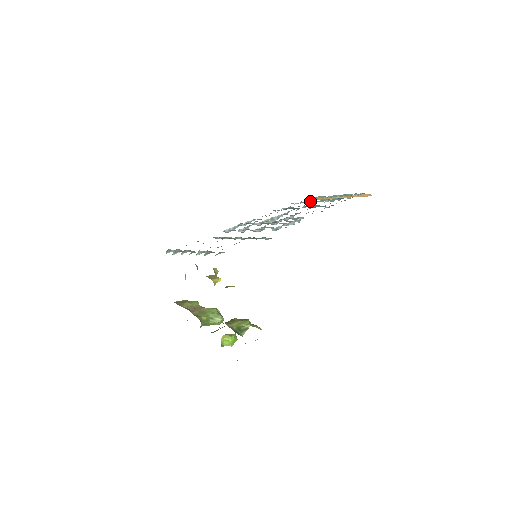
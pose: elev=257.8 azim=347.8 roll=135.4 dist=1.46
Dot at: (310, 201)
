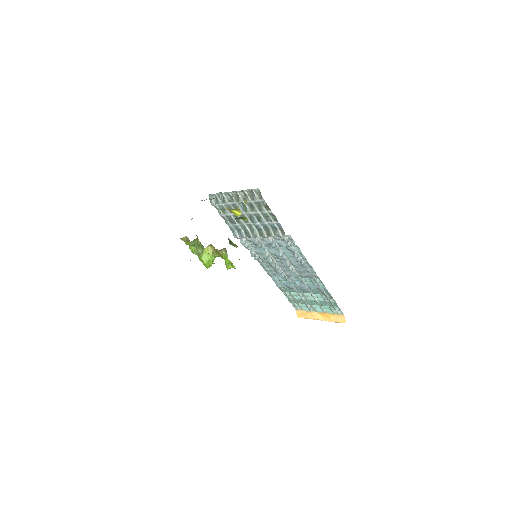
Dot at: (298, 298)
